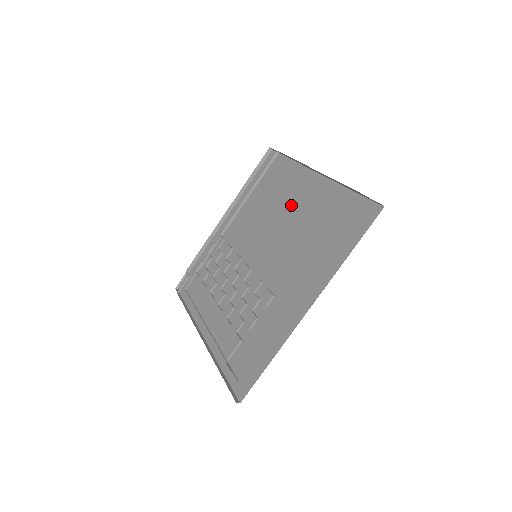
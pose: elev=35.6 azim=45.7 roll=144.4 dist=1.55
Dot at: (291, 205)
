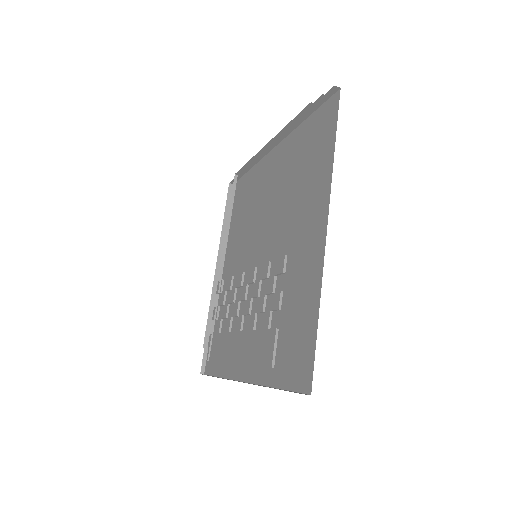
Dot at: (266, 191)
